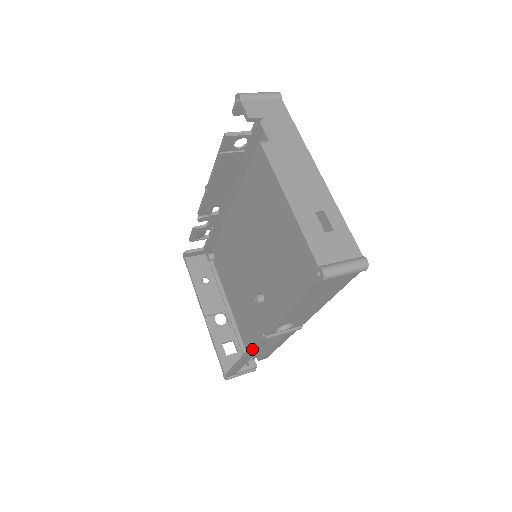
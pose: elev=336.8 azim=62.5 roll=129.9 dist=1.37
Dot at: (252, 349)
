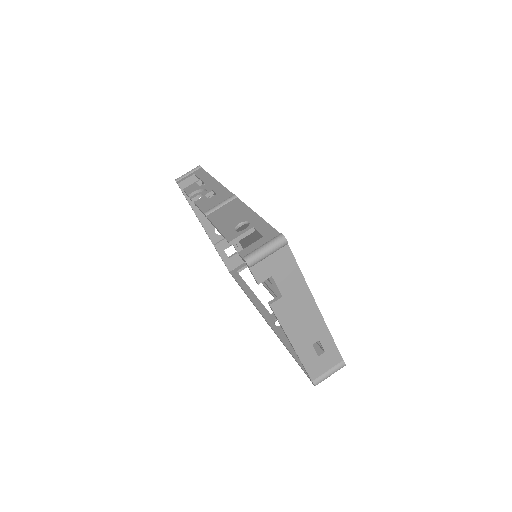
Dot at: (256, 308)
